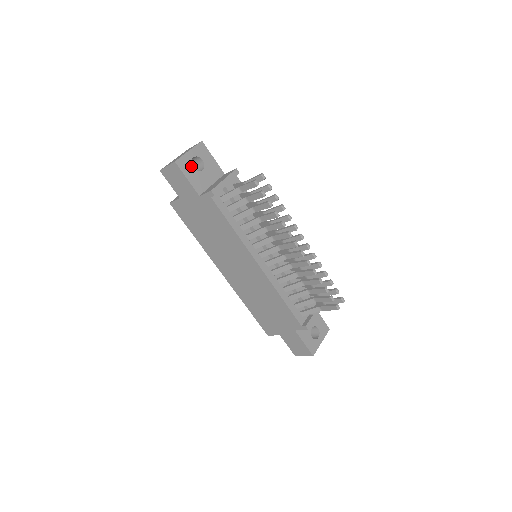
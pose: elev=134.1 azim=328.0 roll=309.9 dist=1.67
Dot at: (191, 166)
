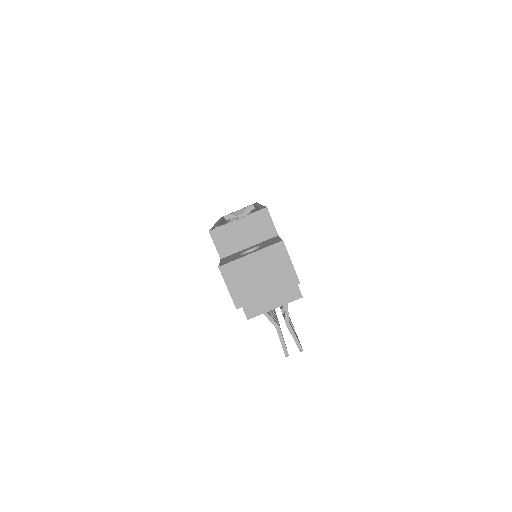
Dot at: occluded
